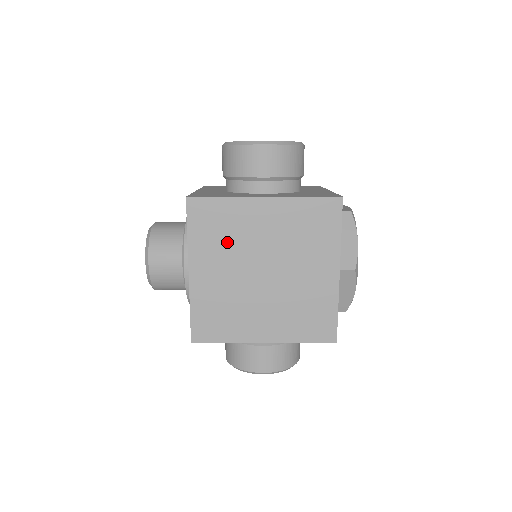
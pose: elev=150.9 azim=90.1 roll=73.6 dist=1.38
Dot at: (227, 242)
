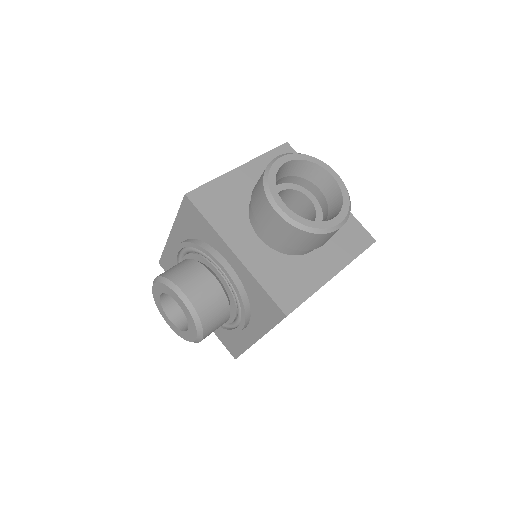
Dot at: occluded
